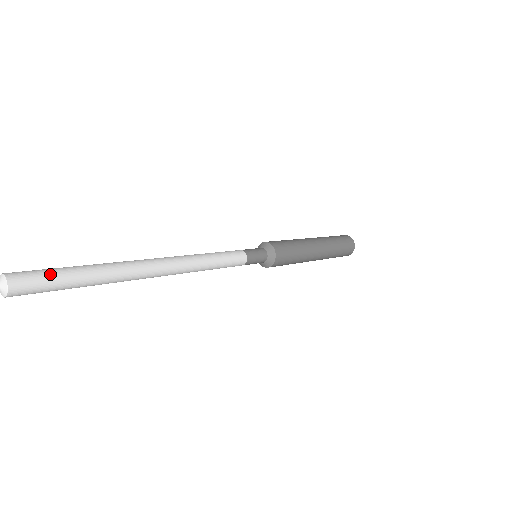
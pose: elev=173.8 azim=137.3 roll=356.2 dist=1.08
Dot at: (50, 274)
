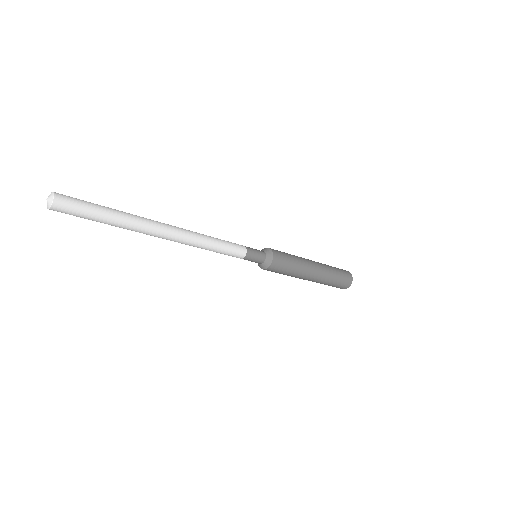
Dot at: (82, 201)
